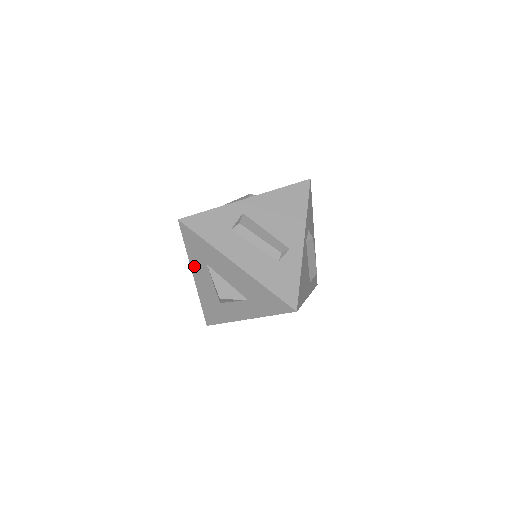
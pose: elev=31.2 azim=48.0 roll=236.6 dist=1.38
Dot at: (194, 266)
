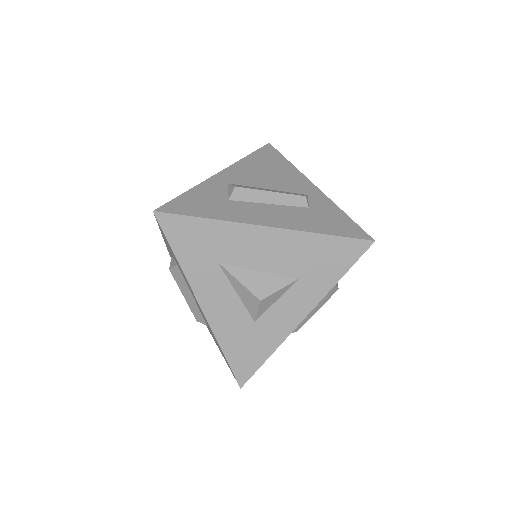
Dot at: (197, 283)
